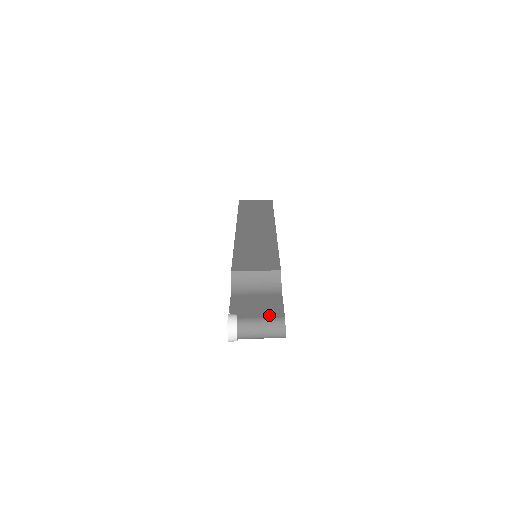
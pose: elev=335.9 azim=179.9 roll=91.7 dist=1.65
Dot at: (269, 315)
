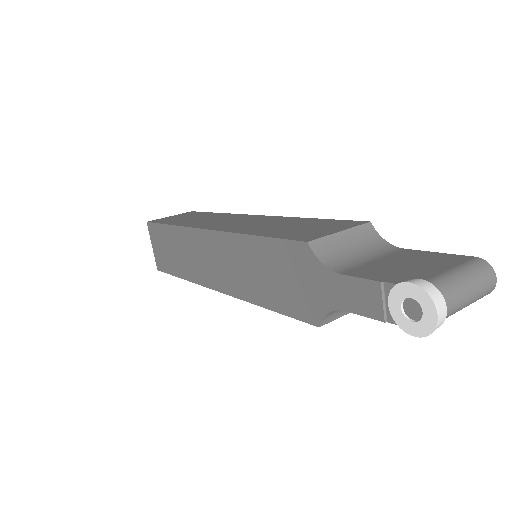
Dot at: (453, 263)
